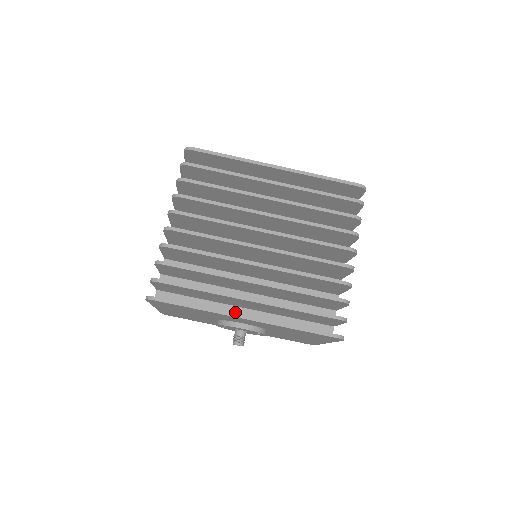
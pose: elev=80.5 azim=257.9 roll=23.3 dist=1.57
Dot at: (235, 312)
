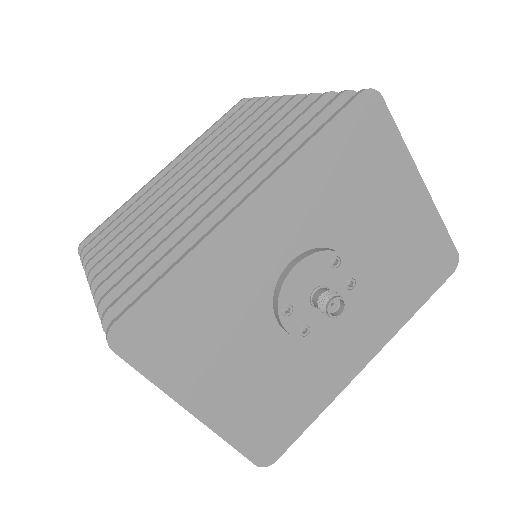
Dot at: occluded
